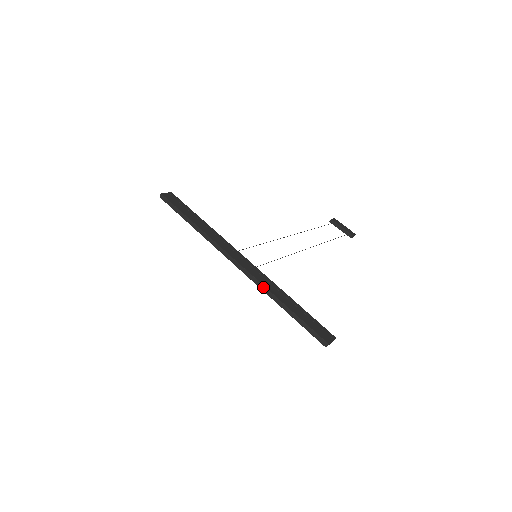
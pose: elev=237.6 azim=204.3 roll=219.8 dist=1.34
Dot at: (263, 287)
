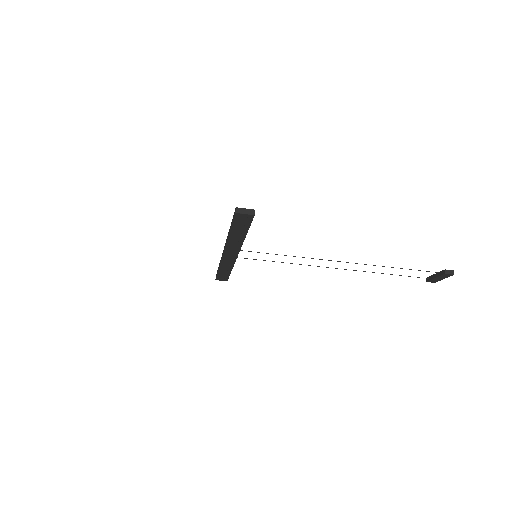
Dot at: (226, 240)
